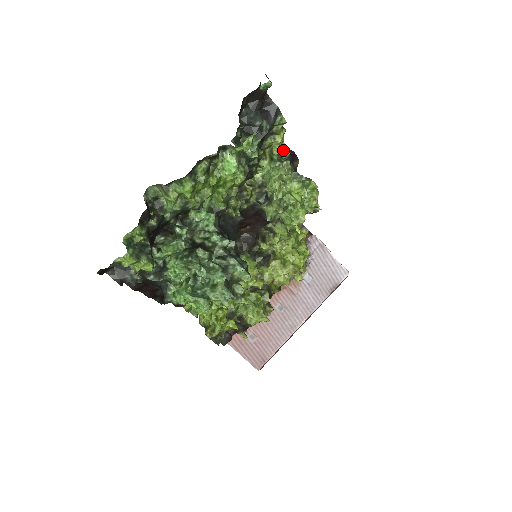
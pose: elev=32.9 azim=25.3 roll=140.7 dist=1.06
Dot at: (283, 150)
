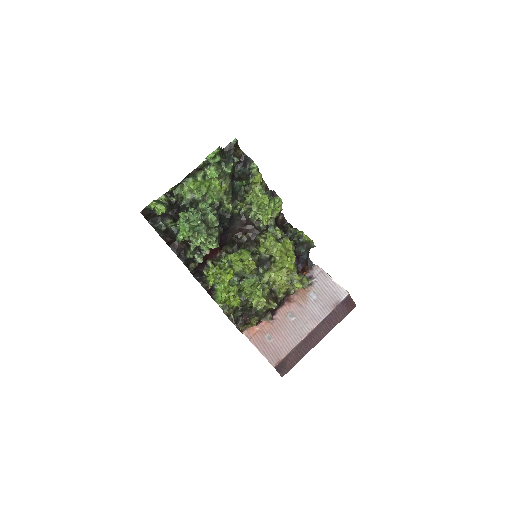
Dot at: occluded
